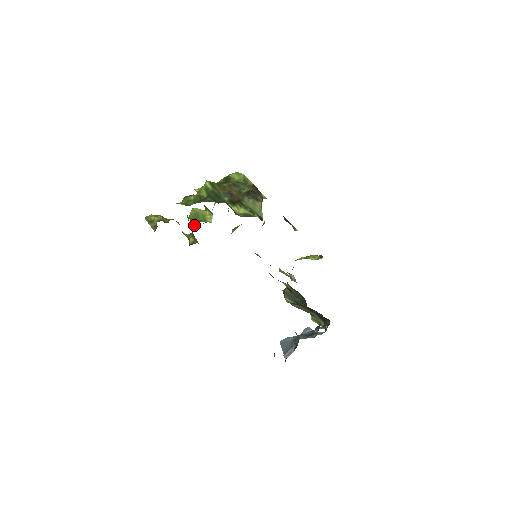
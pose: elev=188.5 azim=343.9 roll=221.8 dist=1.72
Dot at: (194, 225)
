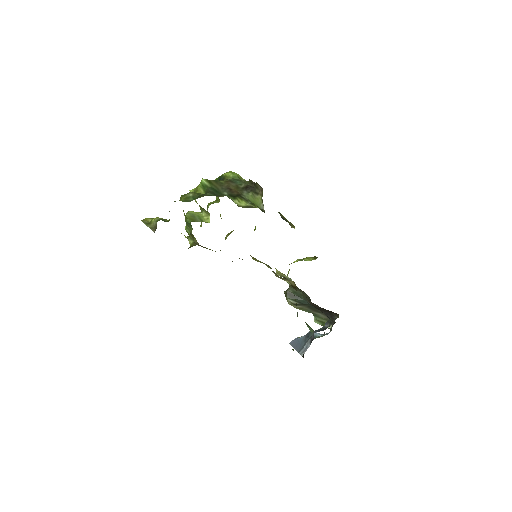
Dot at: (191, 228)
